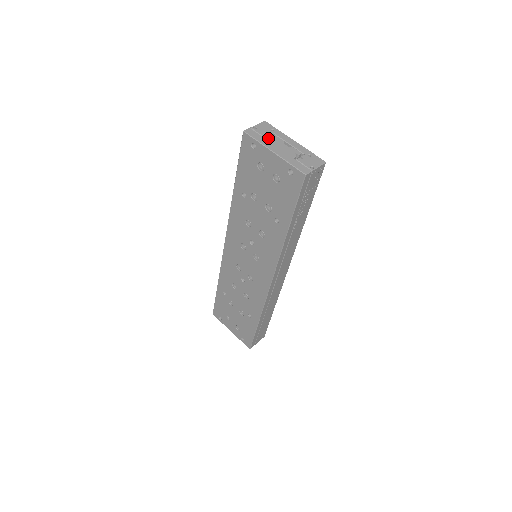
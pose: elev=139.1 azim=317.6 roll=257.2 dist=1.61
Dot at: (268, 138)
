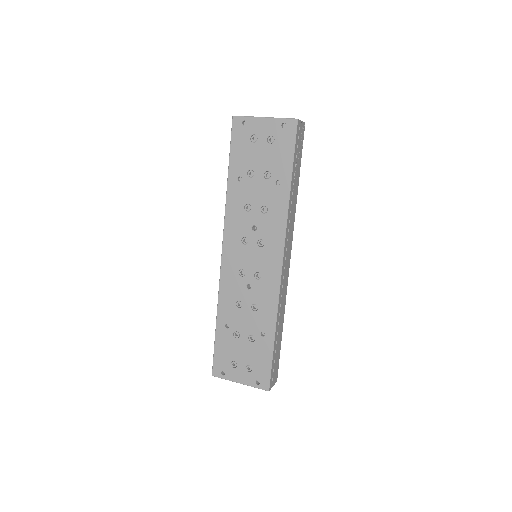
Dot at: occluded
